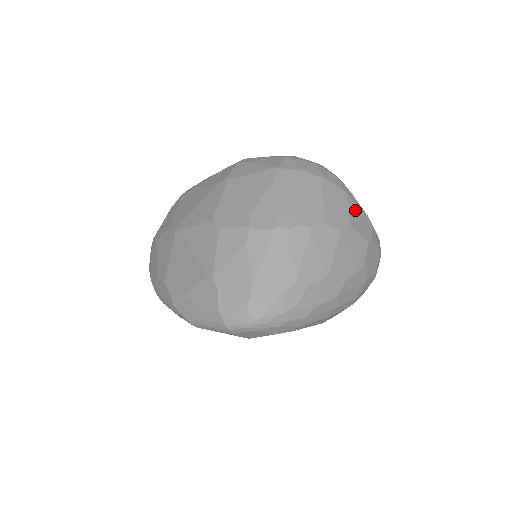
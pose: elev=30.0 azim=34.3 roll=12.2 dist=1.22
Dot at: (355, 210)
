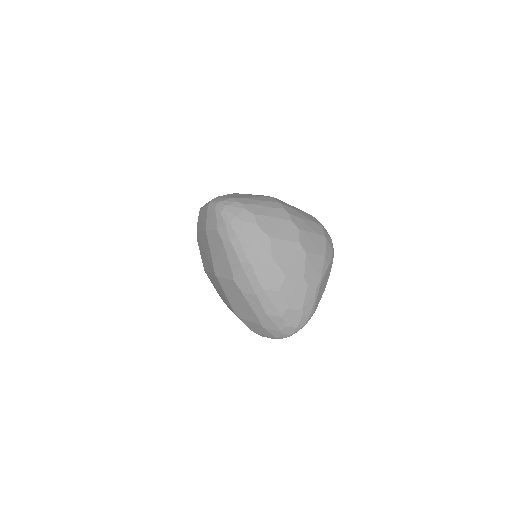
Dot at: (319, 263)
